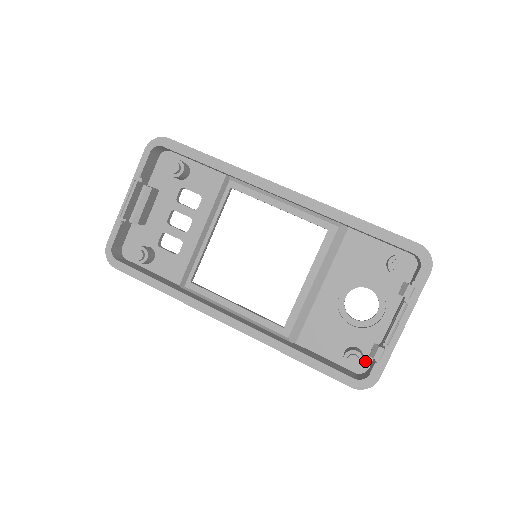
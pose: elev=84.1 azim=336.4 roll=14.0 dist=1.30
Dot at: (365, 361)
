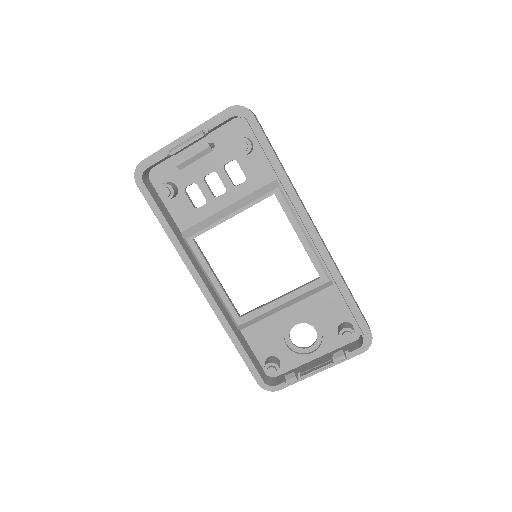
Dot at: occluded
